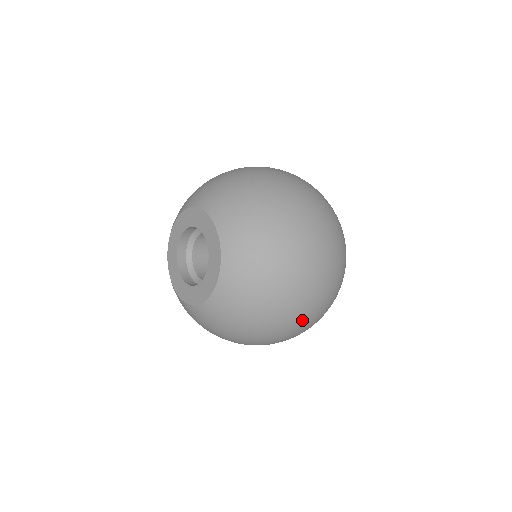
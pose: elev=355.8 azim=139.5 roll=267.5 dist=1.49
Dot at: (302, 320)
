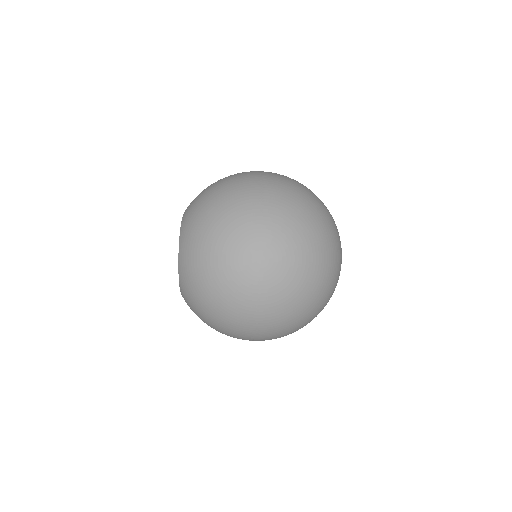
Dot at: (252, 317)
